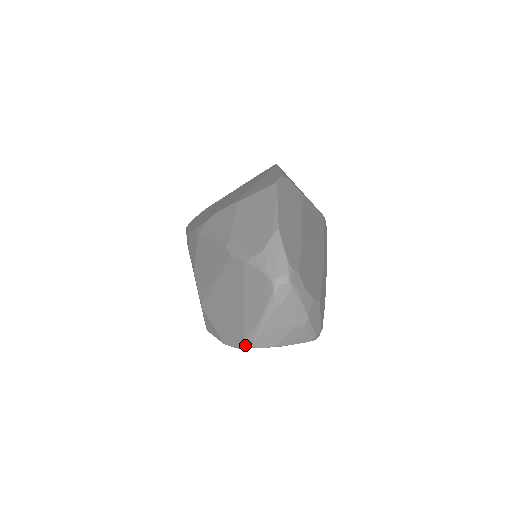
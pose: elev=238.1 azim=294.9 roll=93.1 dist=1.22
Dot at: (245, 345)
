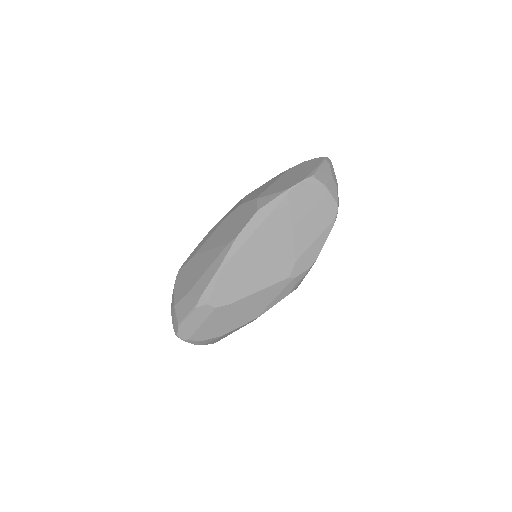
Dot at: (308, 176)
